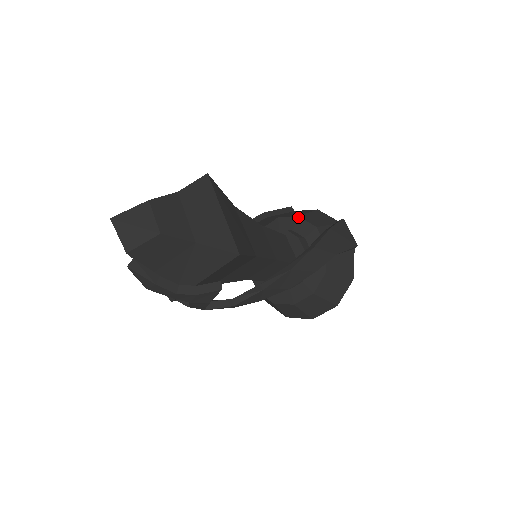
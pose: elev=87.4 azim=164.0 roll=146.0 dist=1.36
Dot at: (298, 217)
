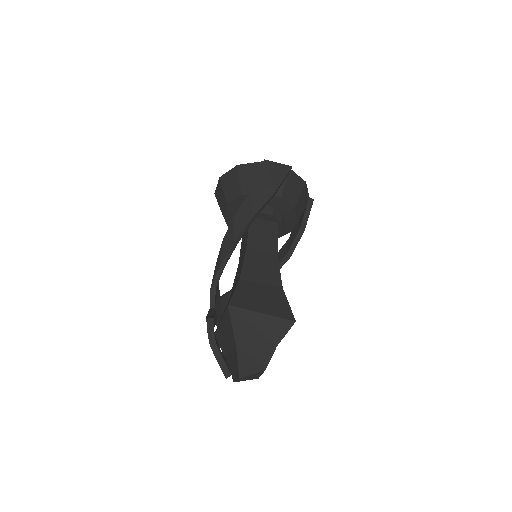
Dot at: (294, 209)
